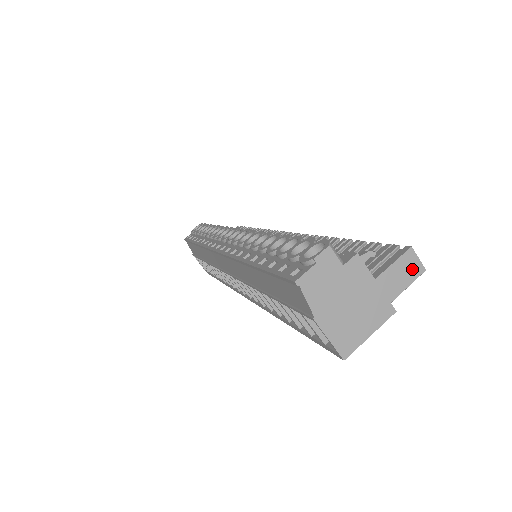
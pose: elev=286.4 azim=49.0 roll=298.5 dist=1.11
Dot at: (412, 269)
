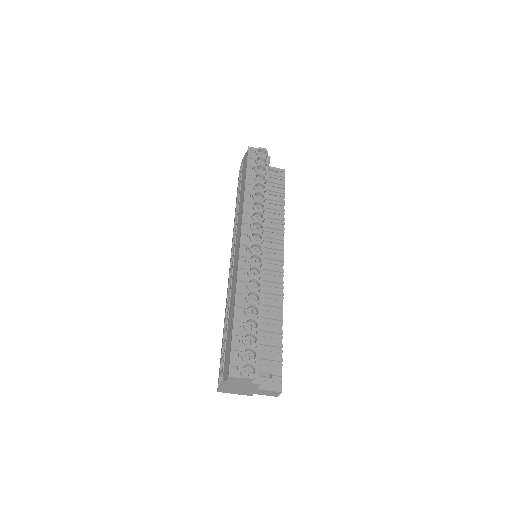
Dot at: (274, 394)
